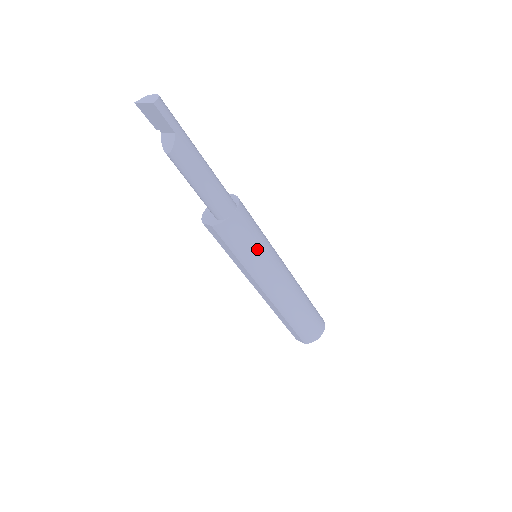
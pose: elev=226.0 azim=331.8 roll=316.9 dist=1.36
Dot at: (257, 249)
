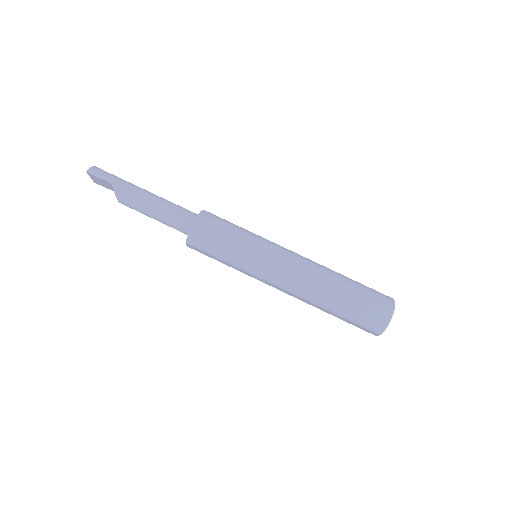
Dot at: (237, 245)
